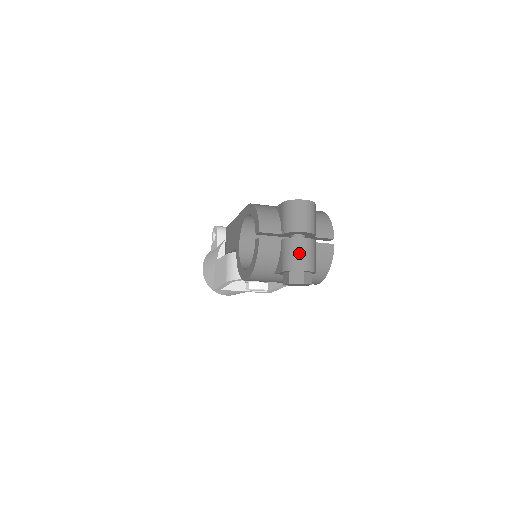
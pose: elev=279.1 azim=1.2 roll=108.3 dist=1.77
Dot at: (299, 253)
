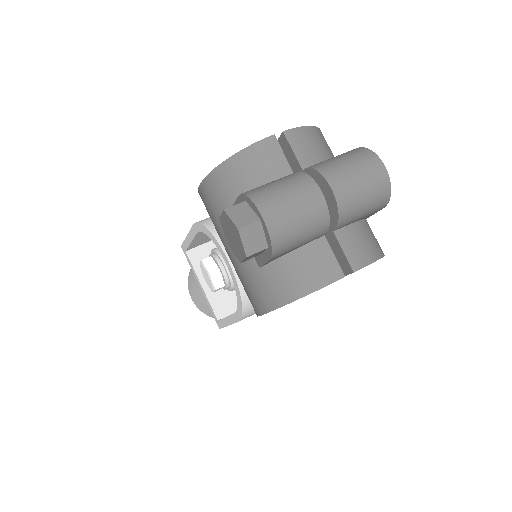
Dot at: (288, 193)
